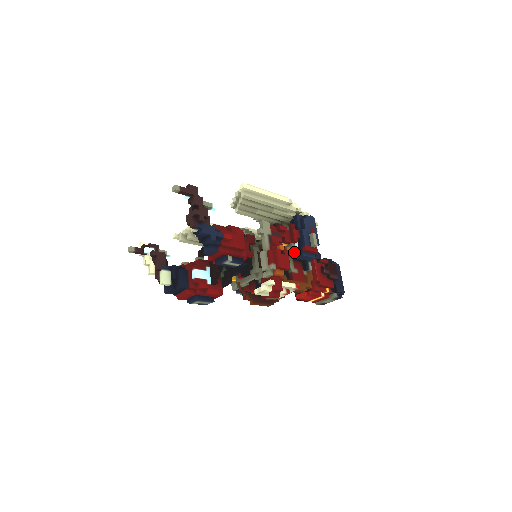
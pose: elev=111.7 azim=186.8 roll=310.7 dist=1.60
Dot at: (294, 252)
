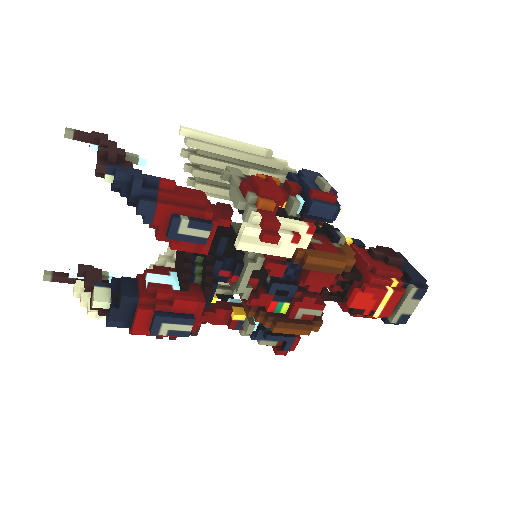
Dot at: (298, 205)
